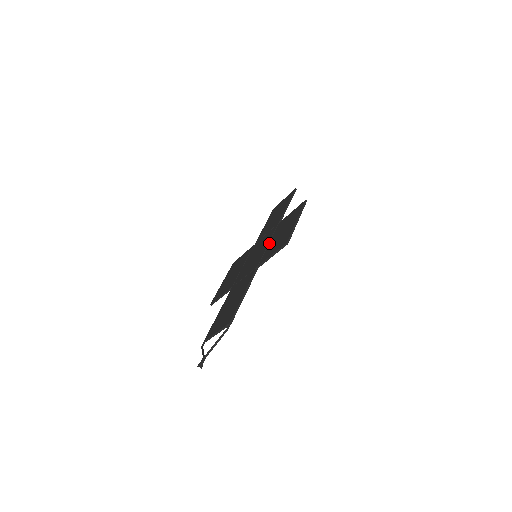
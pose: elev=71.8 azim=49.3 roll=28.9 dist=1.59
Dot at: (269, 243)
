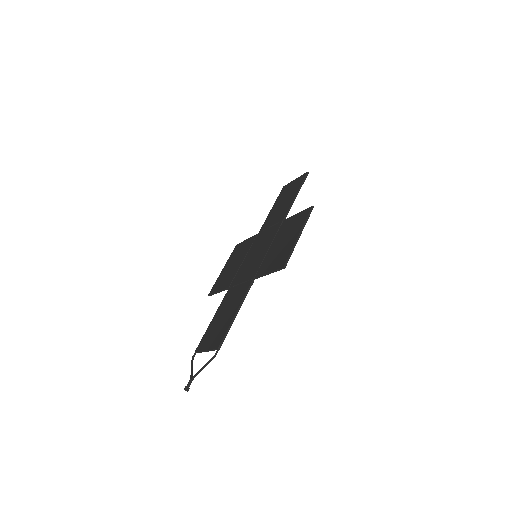
Dot at: (269, 248)
